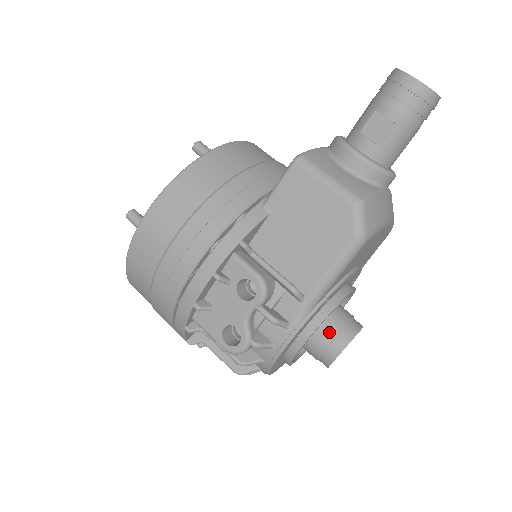
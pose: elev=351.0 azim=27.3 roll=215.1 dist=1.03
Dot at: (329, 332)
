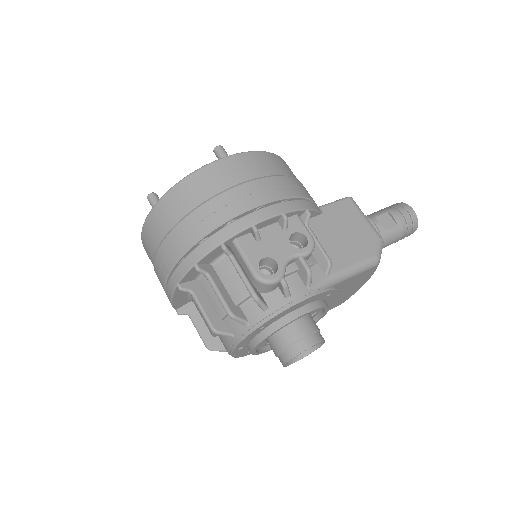
Dot at: (311, 326)
